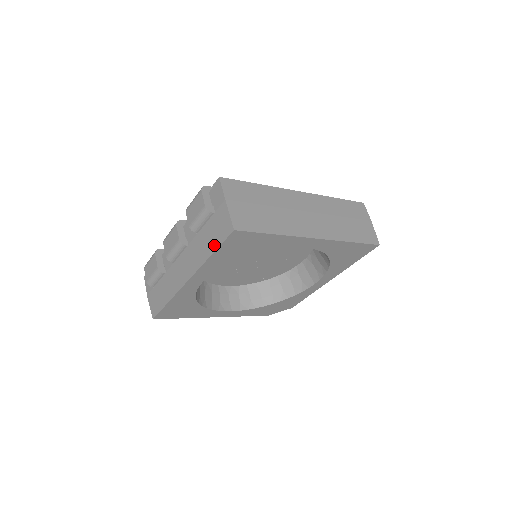
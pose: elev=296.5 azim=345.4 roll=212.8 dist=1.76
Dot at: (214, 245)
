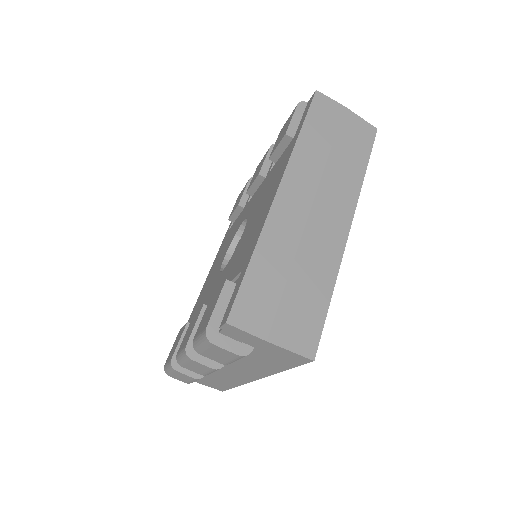
Dot at: (283, 367)
